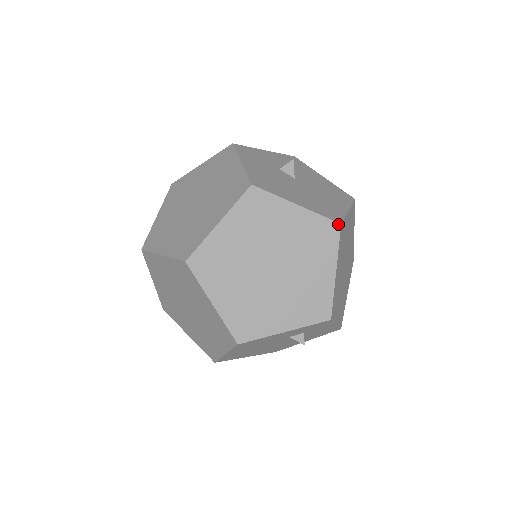
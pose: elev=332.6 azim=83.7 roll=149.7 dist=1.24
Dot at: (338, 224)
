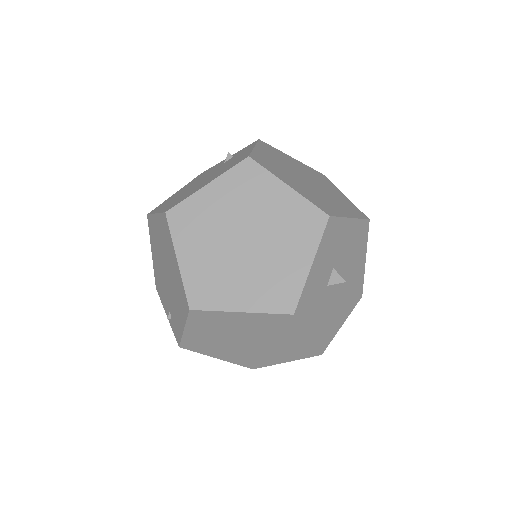
Dot at: (360, 298)
